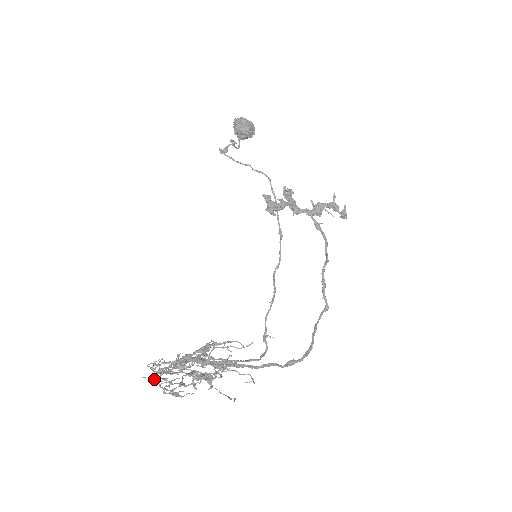
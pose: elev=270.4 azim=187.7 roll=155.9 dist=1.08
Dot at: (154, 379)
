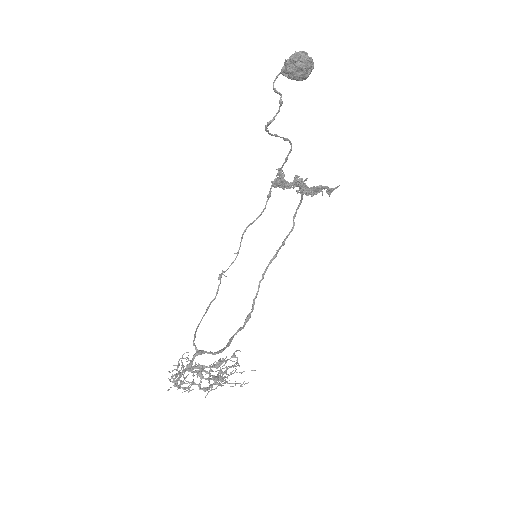
Dot at: (174, 385)
